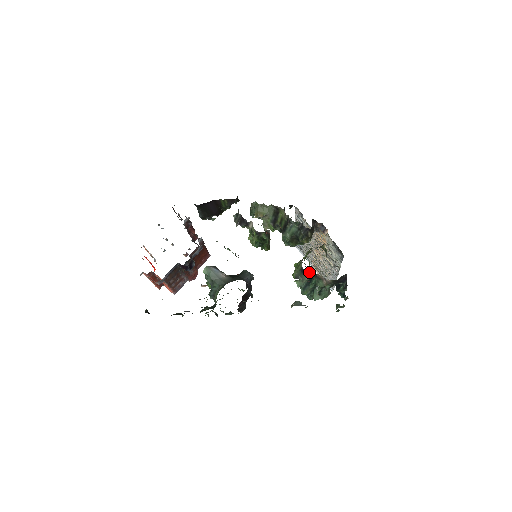
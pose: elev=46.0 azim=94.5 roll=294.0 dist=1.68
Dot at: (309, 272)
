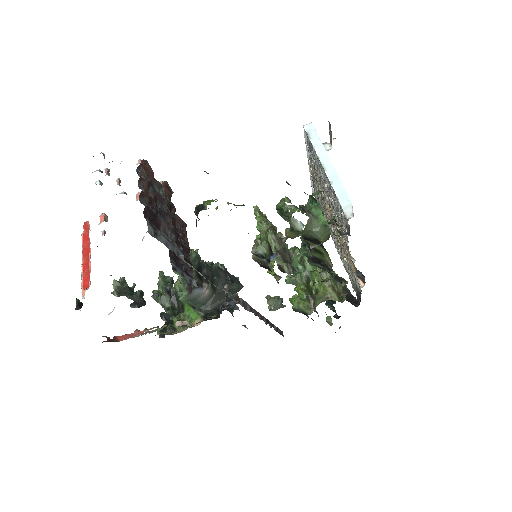
Dot at: occluded
